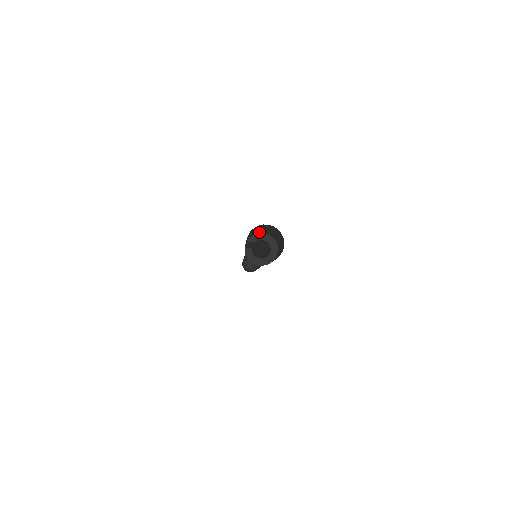
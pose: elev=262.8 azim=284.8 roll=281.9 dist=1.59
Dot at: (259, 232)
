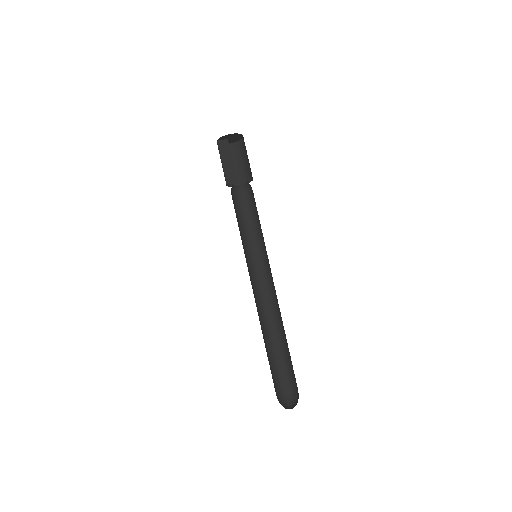
Dot at: occluded
